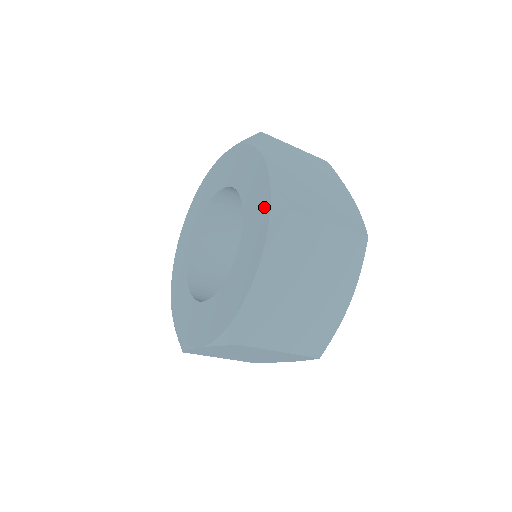
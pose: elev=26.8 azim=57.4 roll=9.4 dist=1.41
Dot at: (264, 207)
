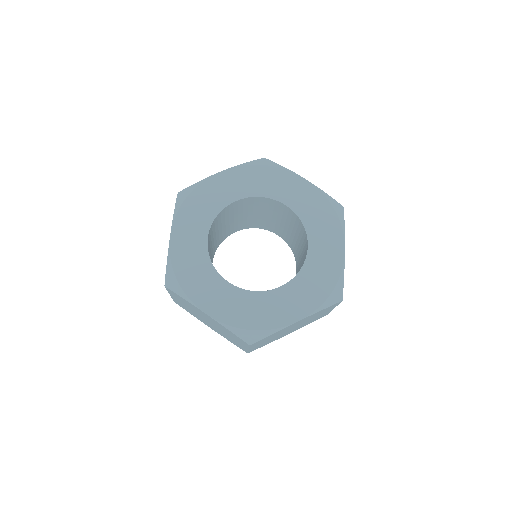
Dot at: (329, 282)
